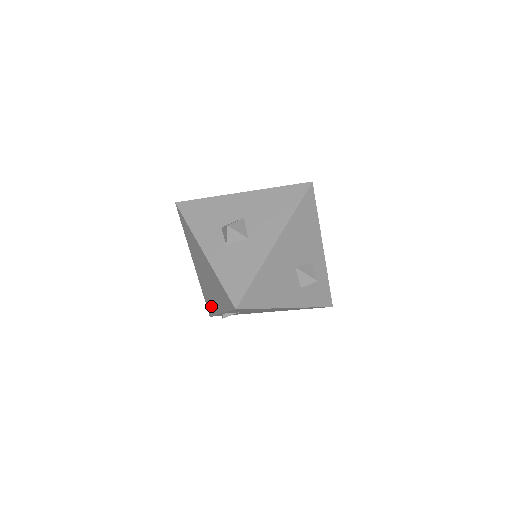
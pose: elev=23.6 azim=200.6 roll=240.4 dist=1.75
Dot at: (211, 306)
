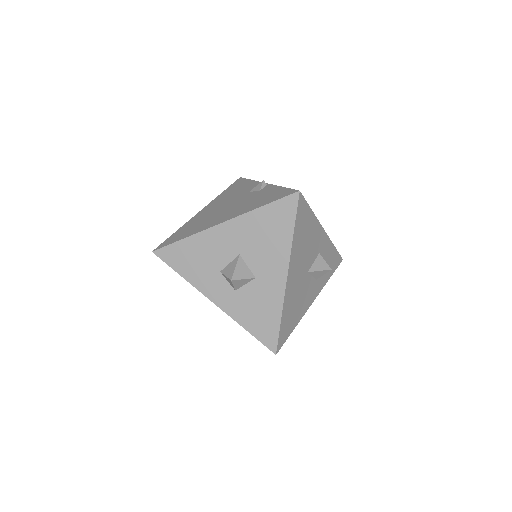
Dot at: occluded
